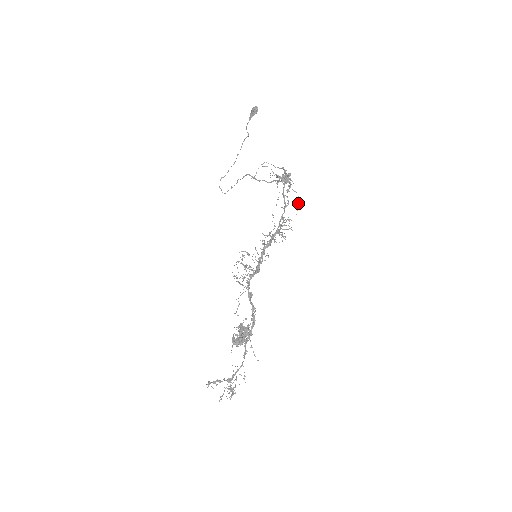
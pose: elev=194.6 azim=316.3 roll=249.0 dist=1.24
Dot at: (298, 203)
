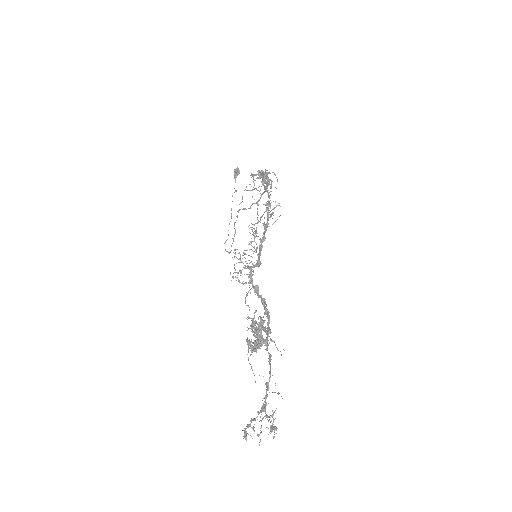
Dot at: (277, 180)
